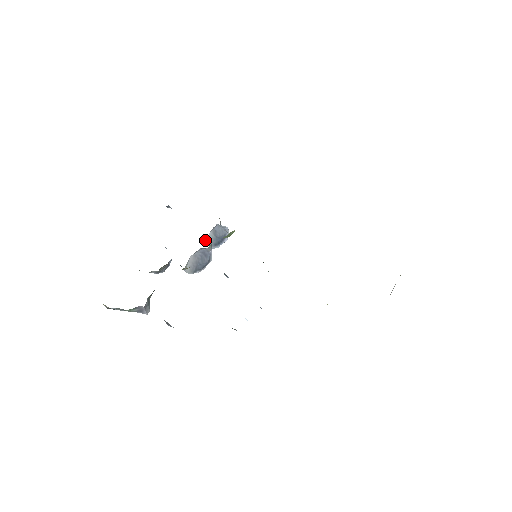
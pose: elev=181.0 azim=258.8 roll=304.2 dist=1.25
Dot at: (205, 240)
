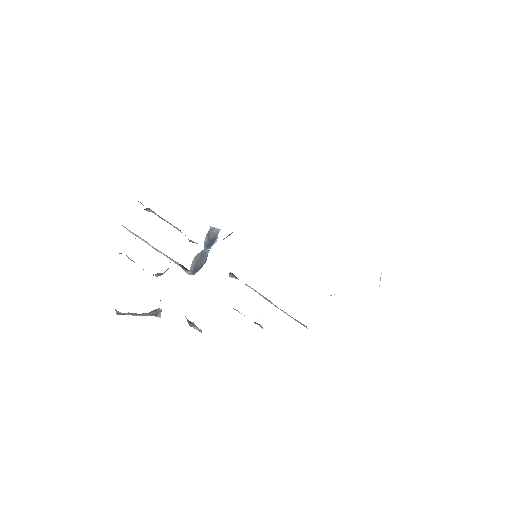
Dot at: (195, 242)
